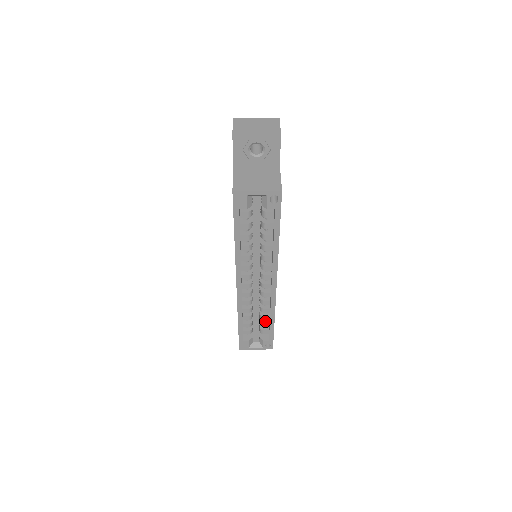
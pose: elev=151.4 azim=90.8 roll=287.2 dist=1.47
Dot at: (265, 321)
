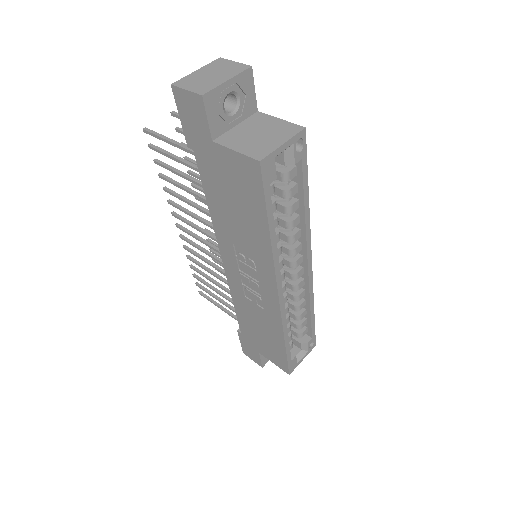
Dot at: (301, 320)
